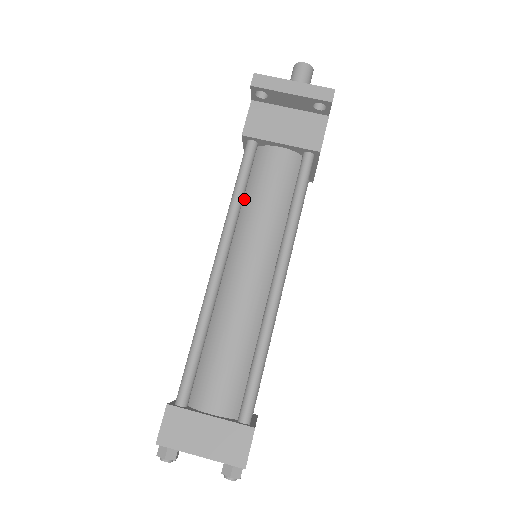
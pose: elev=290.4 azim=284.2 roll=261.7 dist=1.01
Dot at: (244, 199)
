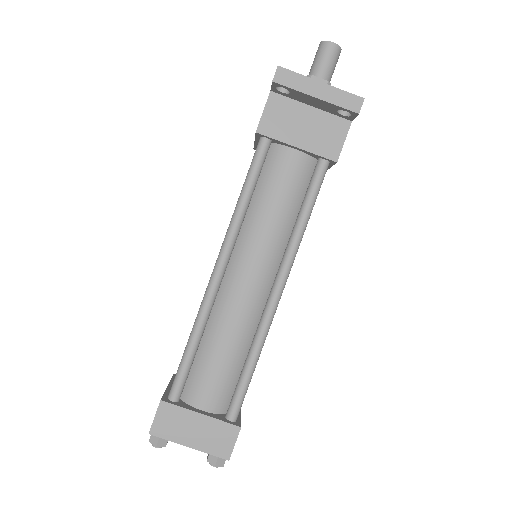
Dot at: (251, 201)
